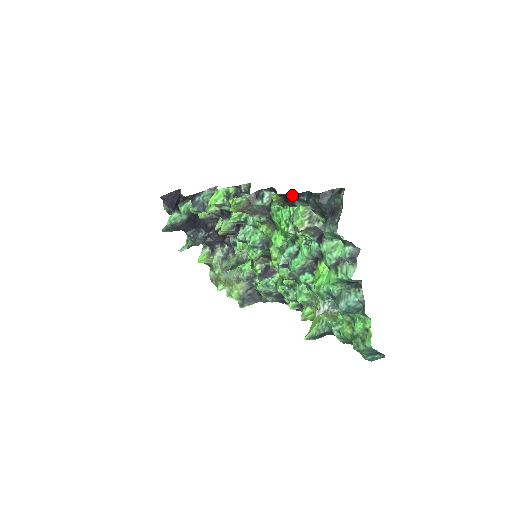
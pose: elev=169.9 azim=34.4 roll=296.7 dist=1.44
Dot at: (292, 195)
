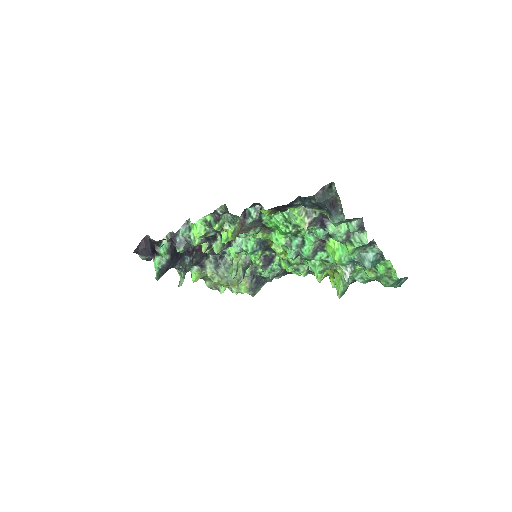
Dot at: (286, 205)
